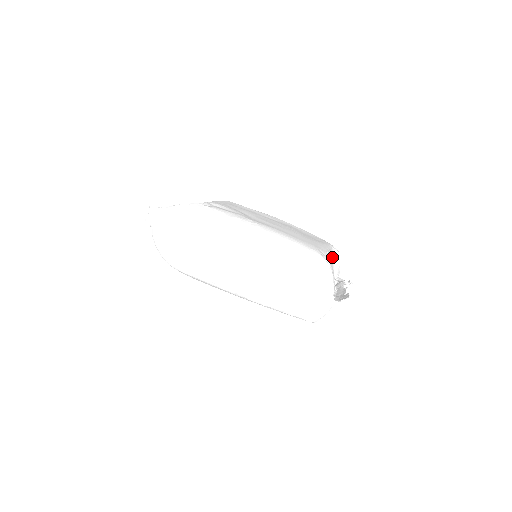
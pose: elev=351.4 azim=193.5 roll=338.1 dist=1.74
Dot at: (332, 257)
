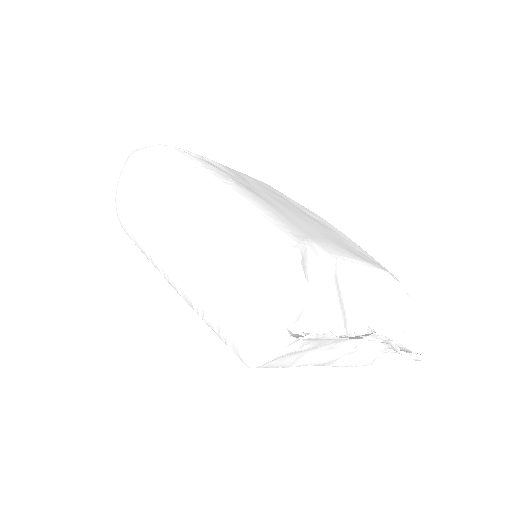
Dot at: (386, 297)
